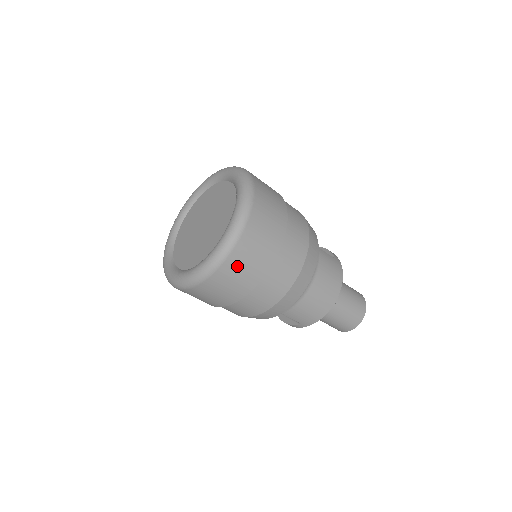
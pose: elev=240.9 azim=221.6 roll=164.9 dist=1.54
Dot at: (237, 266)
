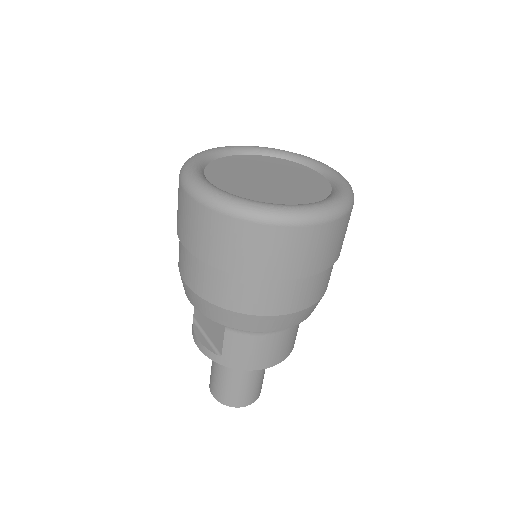
Dot at: (291, 243)
